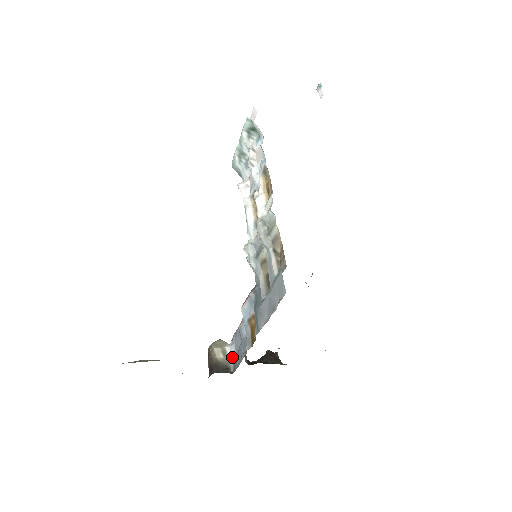
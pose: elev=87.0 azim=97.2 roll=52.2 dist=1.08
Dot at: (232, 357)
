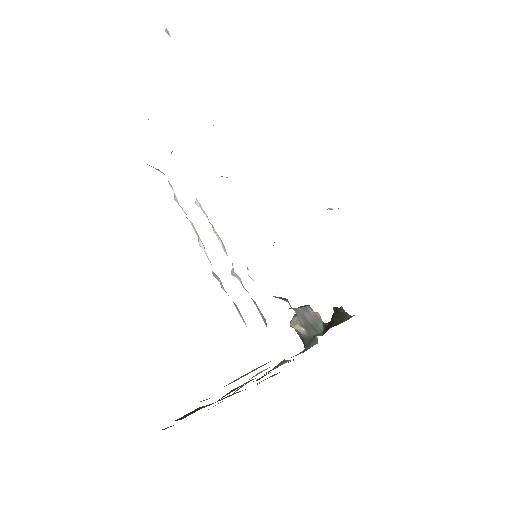
Dot at: occluded
